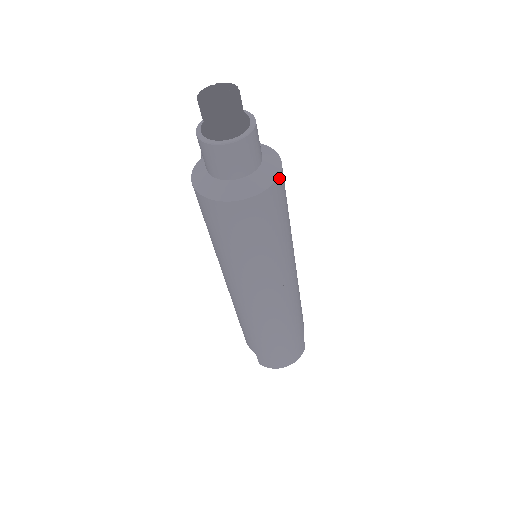
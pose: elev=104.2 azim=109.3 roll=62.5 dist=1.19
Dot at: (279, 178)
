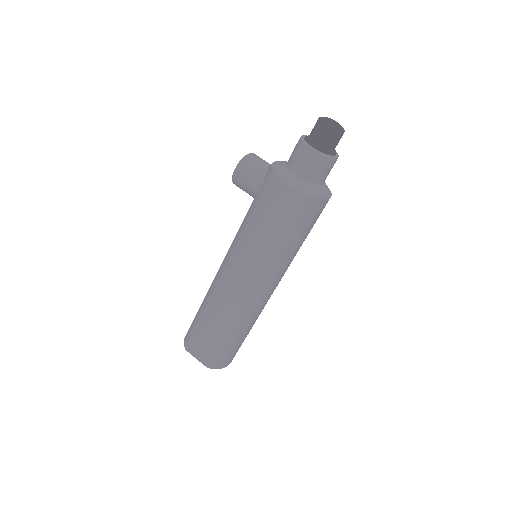
Dot at: occluded
